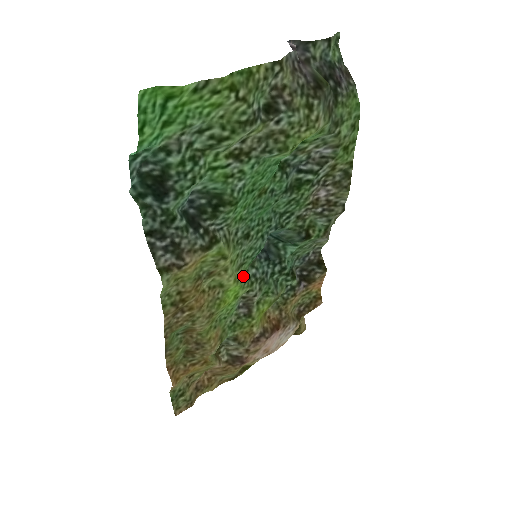
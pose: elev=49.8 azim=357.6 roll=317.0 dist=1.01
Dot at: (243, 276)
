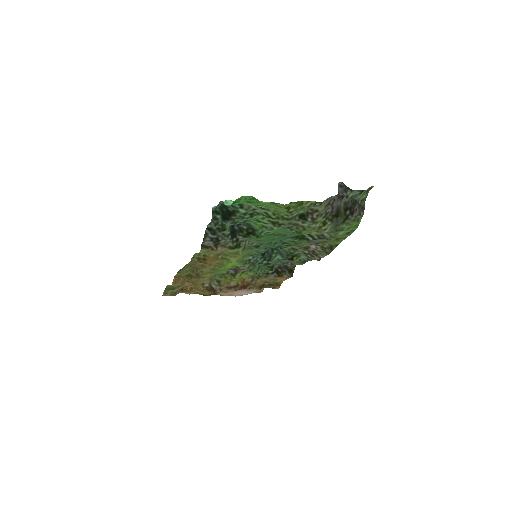
Dot at: occluded
